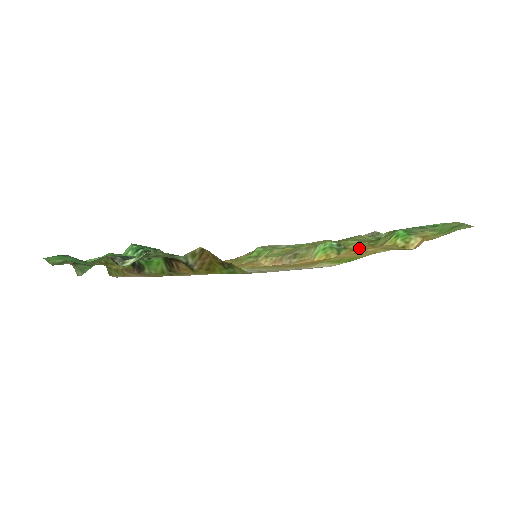
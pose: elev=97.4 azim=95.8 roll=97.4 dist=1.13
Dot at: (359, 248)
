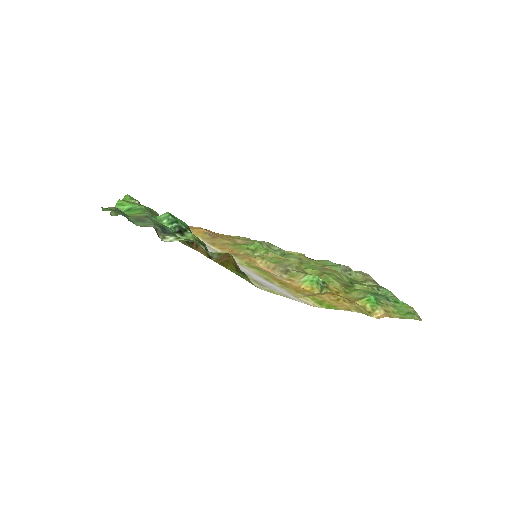
Dot at: (338, 296)
